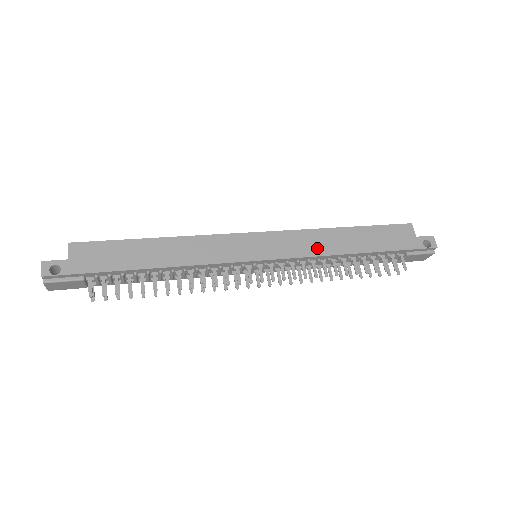
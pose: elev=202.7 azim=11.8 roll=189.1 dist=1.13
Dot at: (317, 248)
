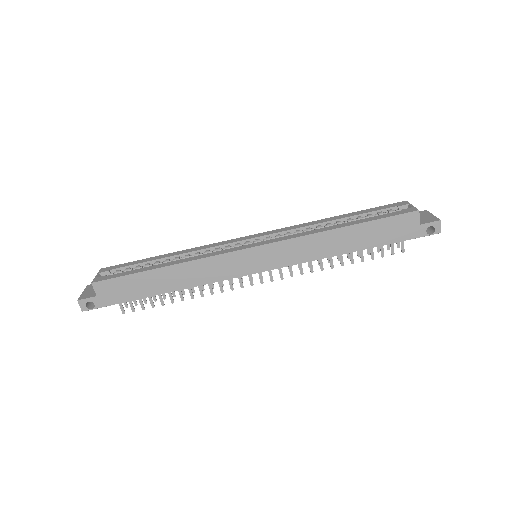
Dot at: (312, 253)
